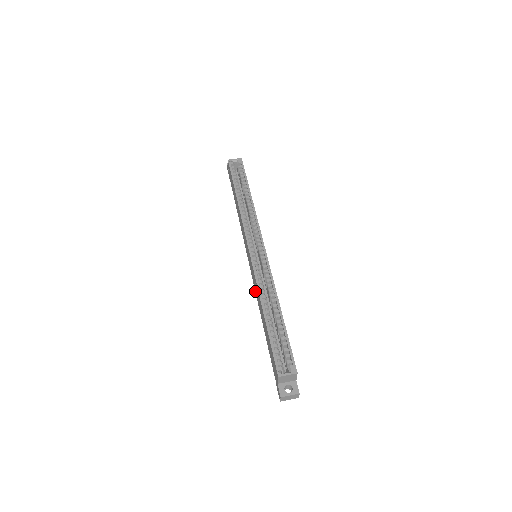
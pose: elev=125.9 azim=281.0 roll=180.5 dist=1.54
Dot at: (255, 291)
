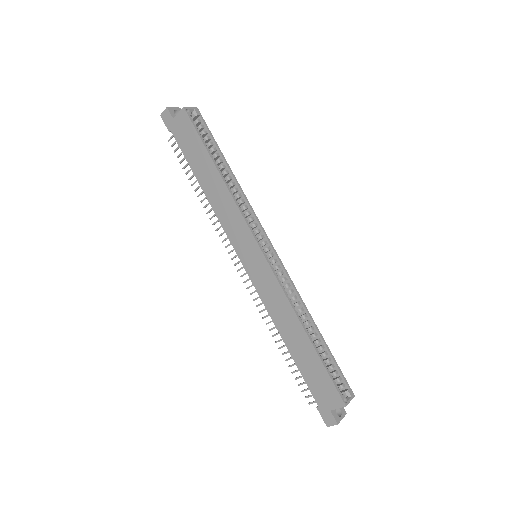
Dot at: (264, 302)
